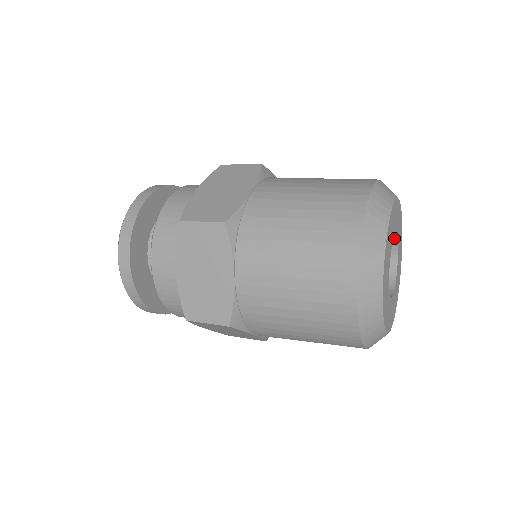
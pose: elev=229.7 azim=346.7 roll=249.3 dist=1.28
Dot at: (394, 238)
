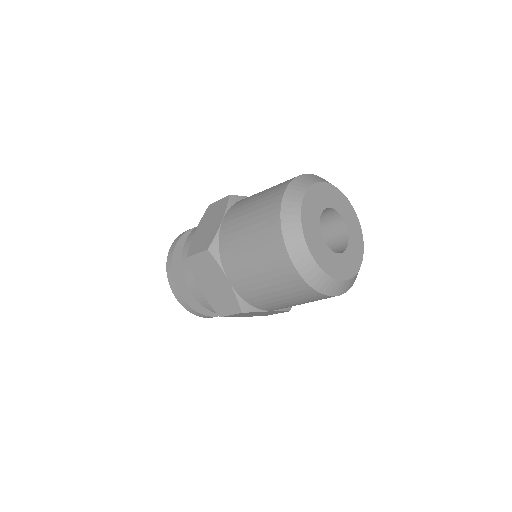
Dot at: (344, 225)
